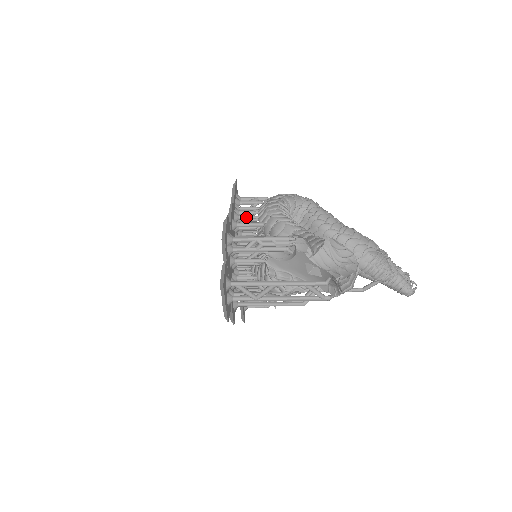
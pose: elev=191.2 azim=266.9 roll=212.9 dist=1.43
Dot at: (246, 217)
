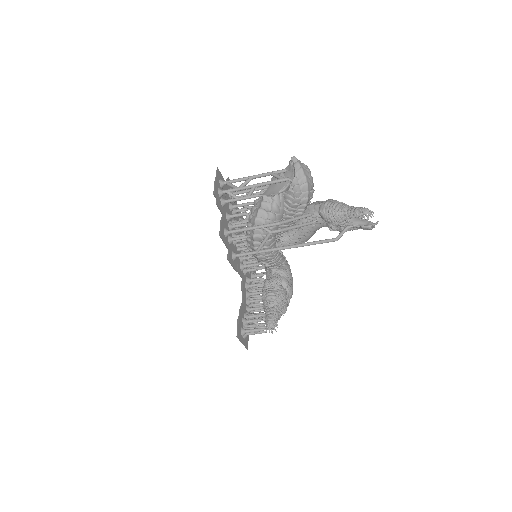
Dot at: occluded
